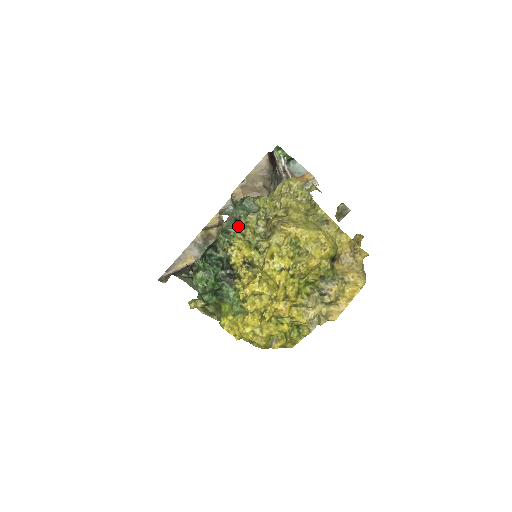
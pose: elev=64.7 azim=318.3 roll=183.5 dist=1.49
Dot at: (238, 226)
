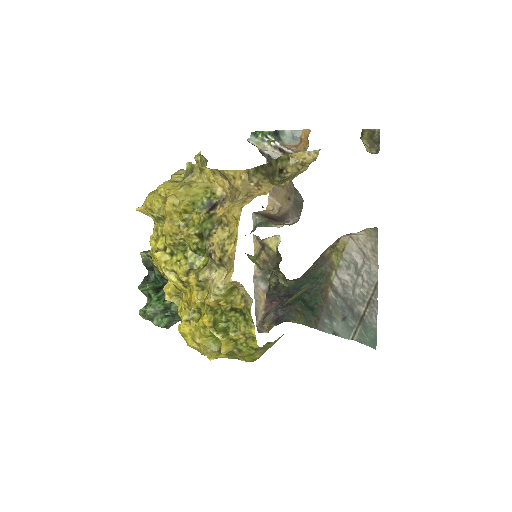
Dot at: occluded
